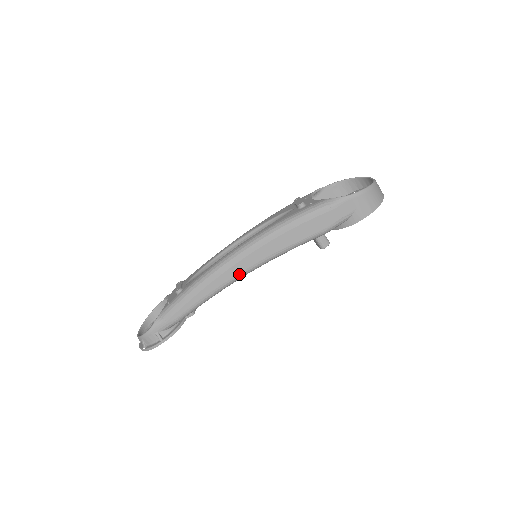
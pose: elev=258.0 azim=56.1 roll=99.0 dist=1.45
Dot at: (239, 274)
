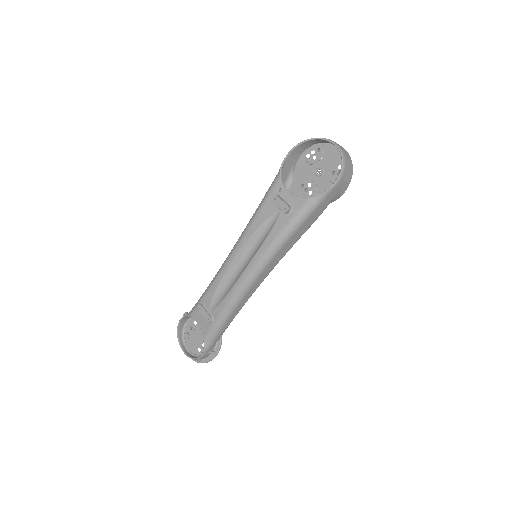
Dot at: (258, 286)
